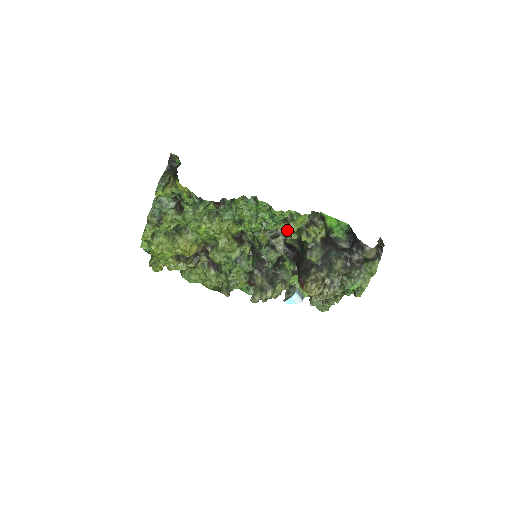
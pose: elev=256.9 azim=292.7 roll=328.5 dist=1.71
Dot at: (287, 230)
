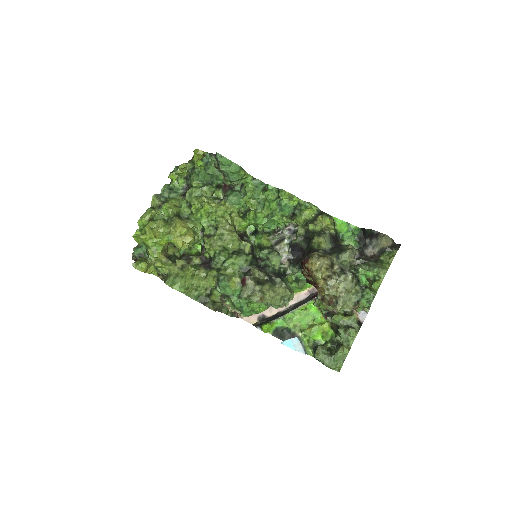
Dot at: (293, 230)
